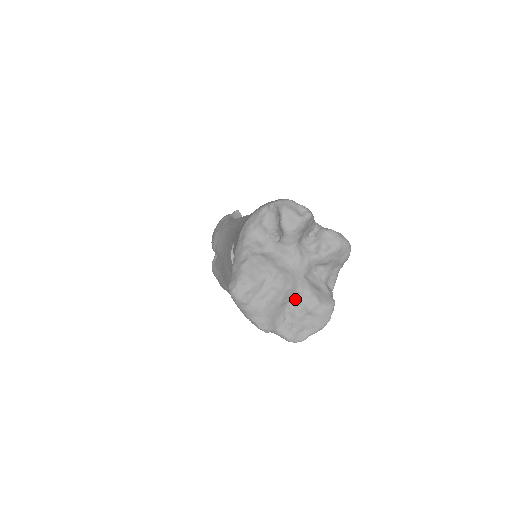
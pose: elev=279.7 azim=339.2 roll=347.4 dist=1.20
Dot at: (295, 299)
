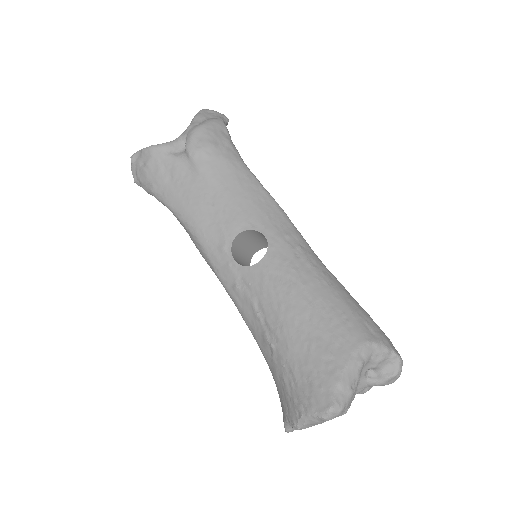
Dot at: occluded
